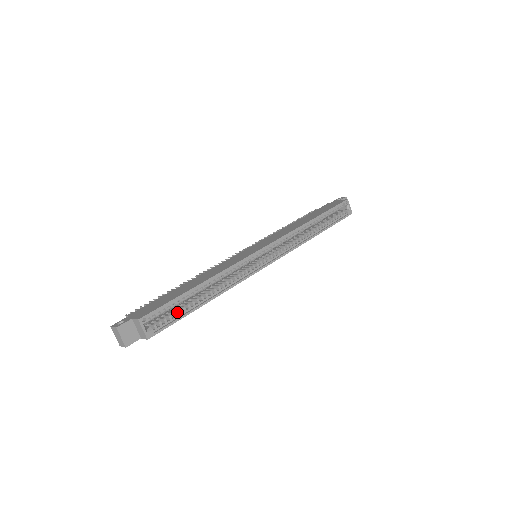
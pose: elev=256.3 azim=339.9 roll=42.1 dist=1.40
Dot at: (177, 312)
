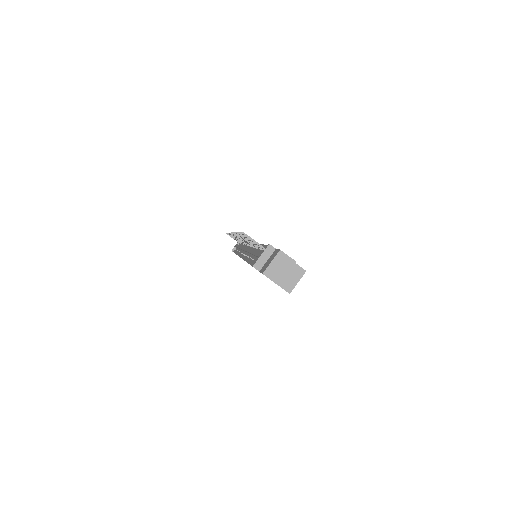
Dot at: occluded
